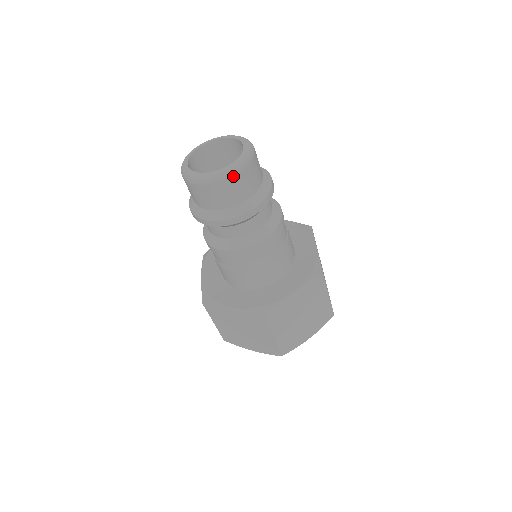
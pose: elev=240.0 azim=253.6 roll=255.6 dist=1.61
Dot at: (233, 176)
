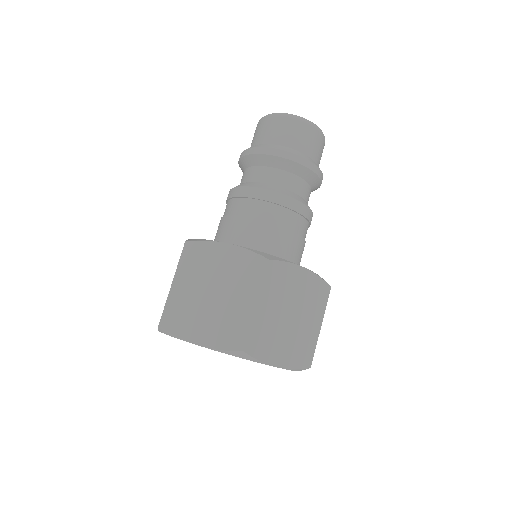
Dot at: (313, 127)
